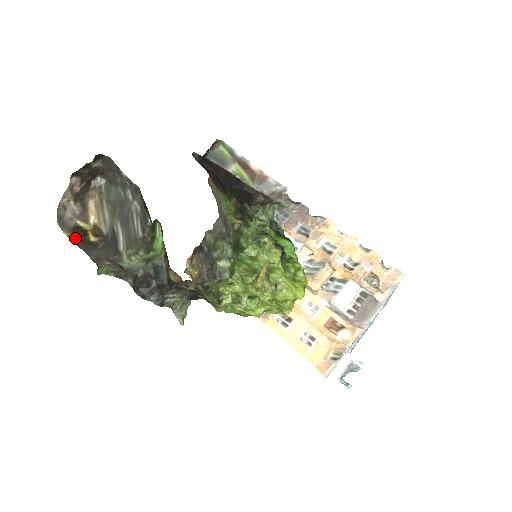
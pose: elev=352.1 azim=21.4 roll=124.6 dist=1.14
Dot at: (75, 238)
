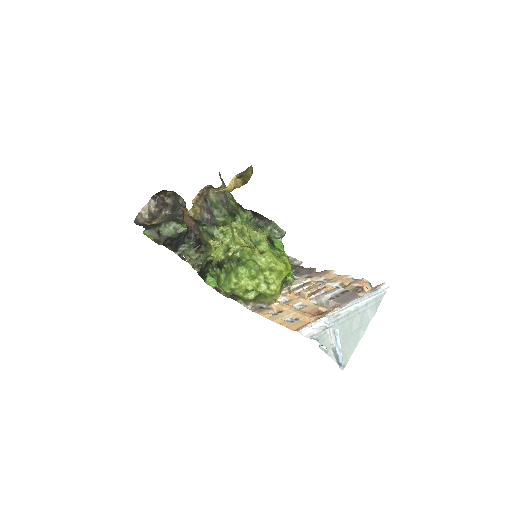
Dot at: occluded
